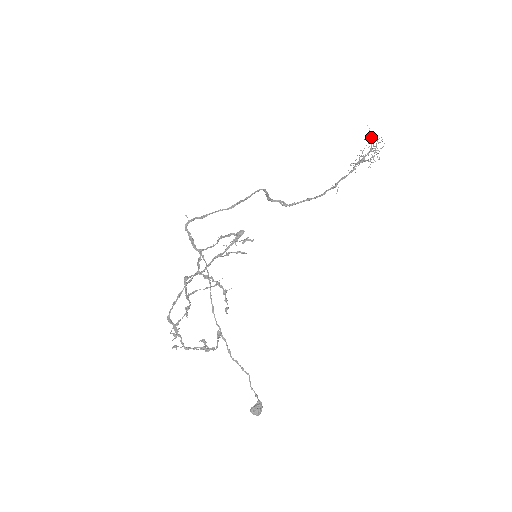
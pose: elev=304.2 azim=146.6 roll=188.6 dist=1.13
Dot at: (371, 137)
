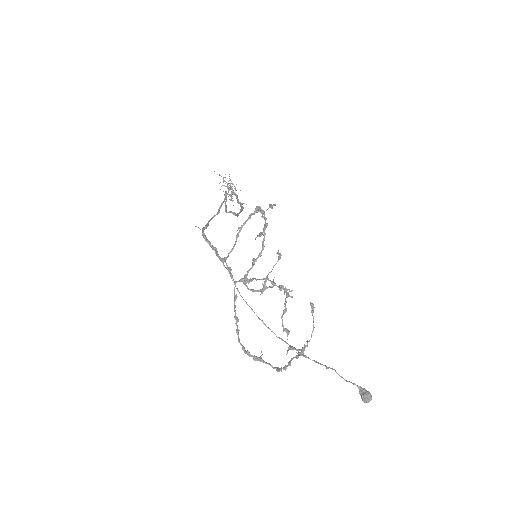
Dot at: (223, 178)
